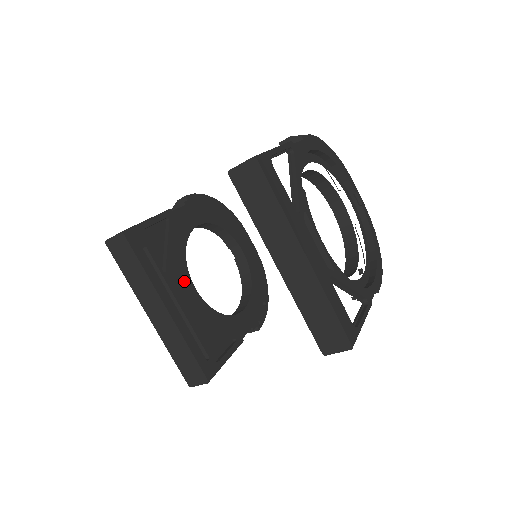
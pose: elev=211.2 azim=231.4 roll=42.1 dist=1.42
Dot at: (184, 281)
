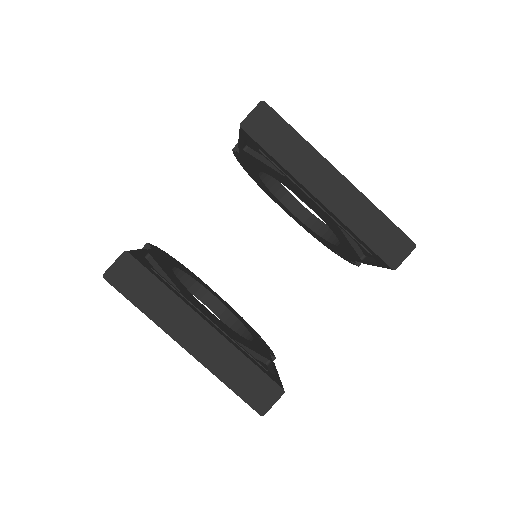
Dot at: (199, 304)
